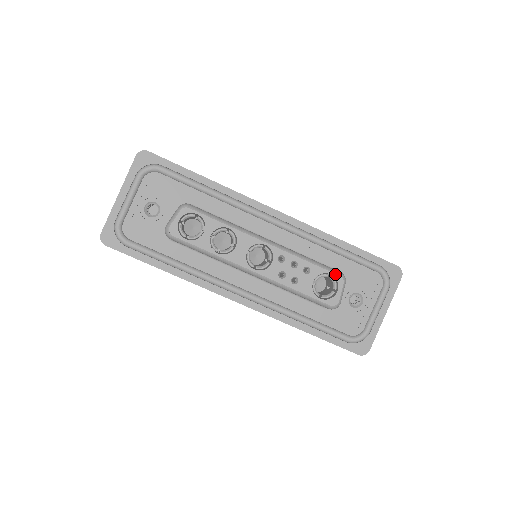
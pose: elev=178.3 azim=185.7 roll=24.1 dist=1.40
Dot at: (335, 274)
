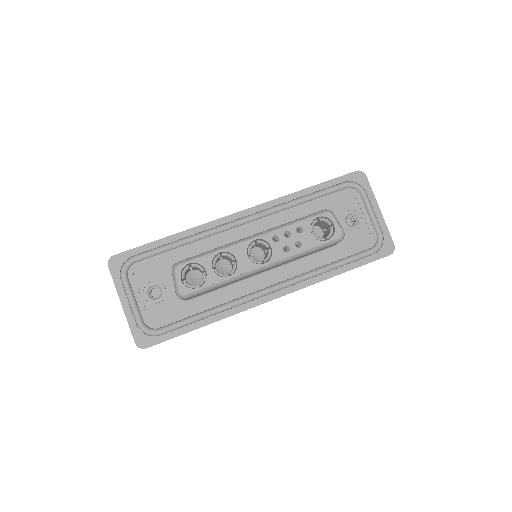
Dot at: (321, 214)
